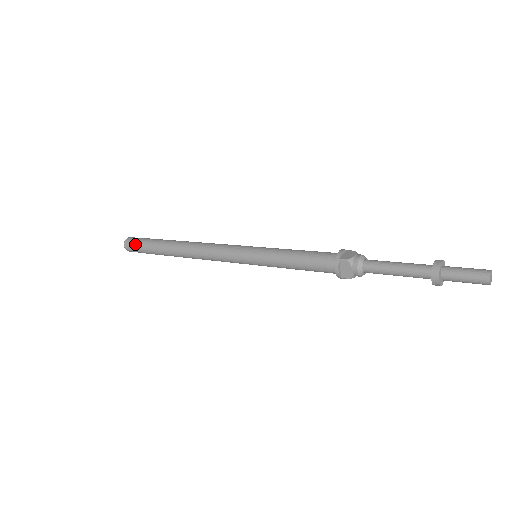
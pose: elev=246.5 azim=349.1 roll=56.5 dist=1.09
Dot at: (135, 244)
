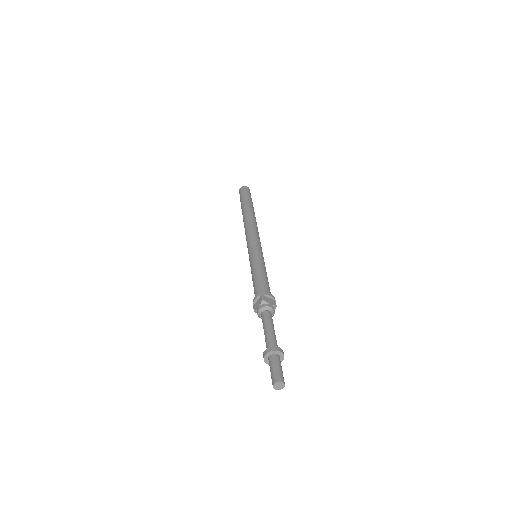
Dot at: (243, 192)
